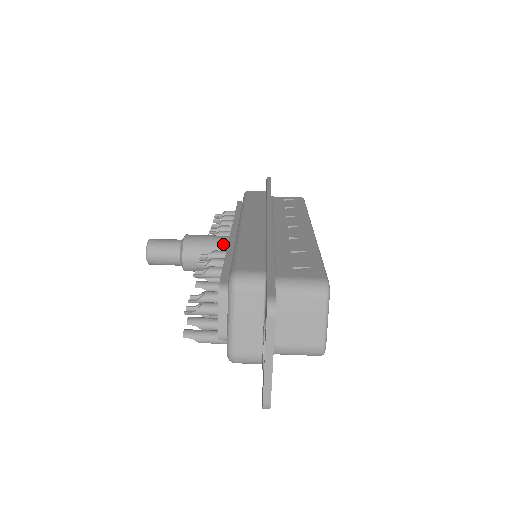
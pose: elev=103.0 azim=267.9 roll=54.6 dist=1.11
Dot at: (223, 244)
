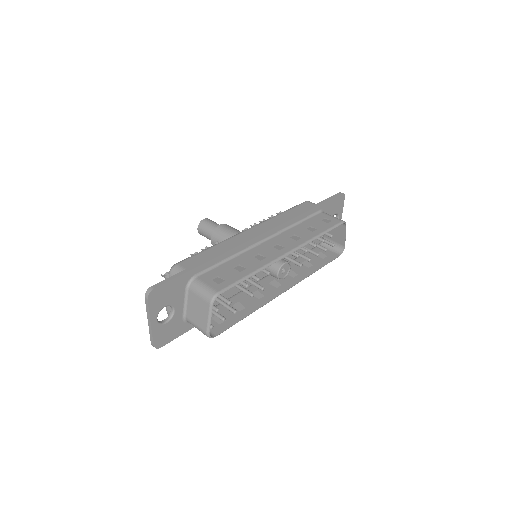
Dot at: occluded
